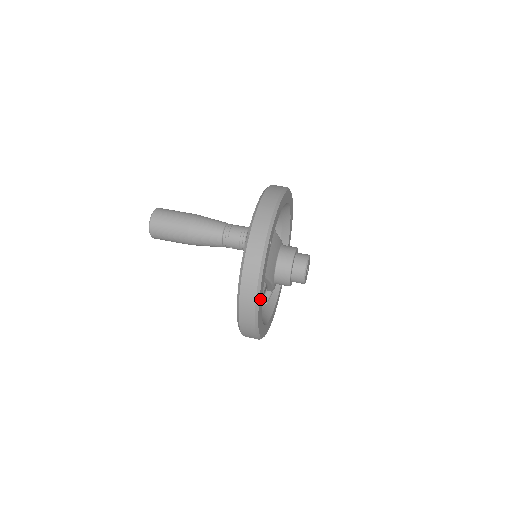
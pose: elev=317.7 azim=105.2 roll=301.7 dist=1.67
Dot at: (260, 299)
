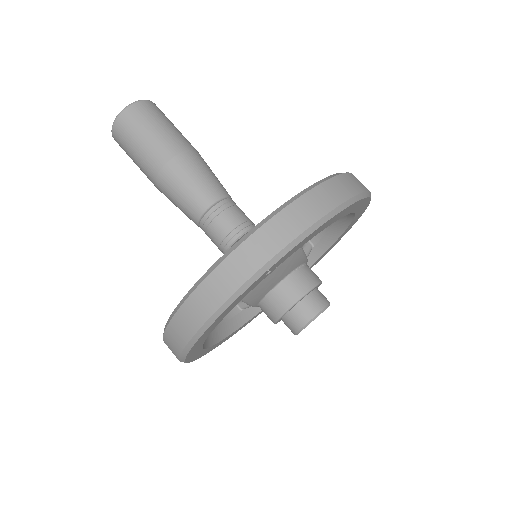
Dot at: (203, 336)
